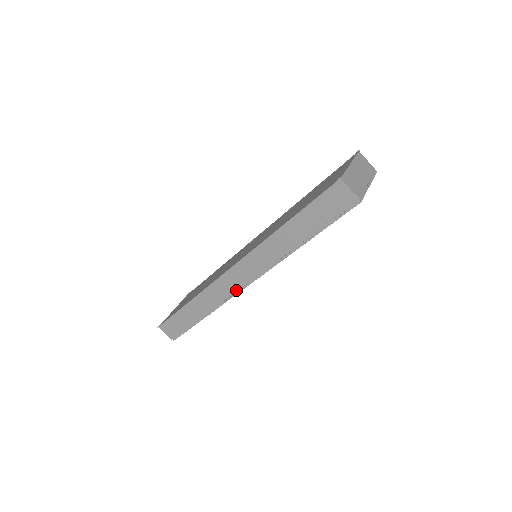
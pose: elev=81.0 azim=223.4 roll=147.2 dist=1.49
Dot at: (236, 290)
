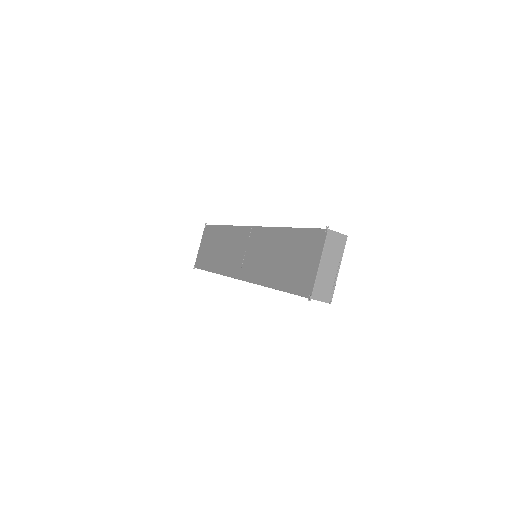
Dot at: occluded
